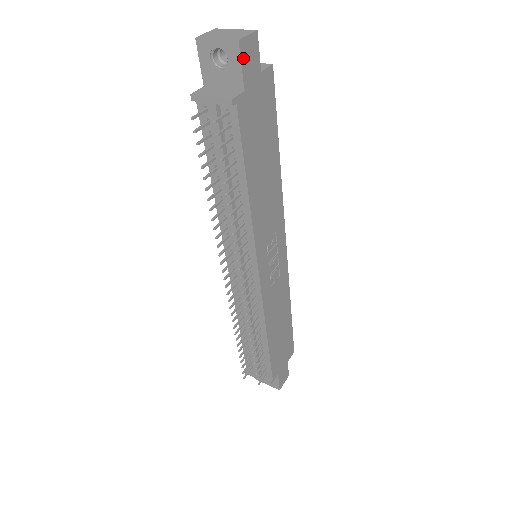
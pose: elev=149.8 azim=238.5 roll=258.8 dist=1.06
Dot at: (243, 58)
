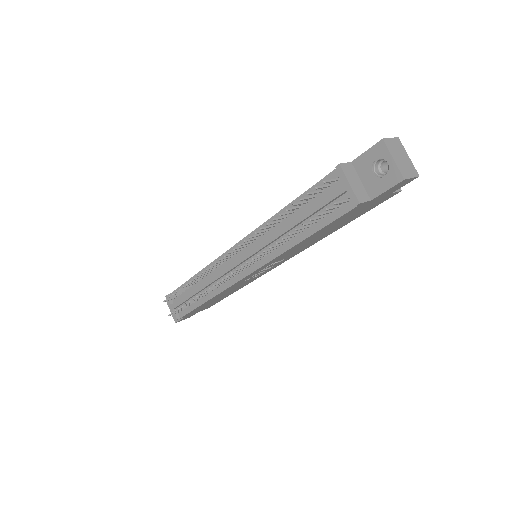
Dot at: (394, 187)
